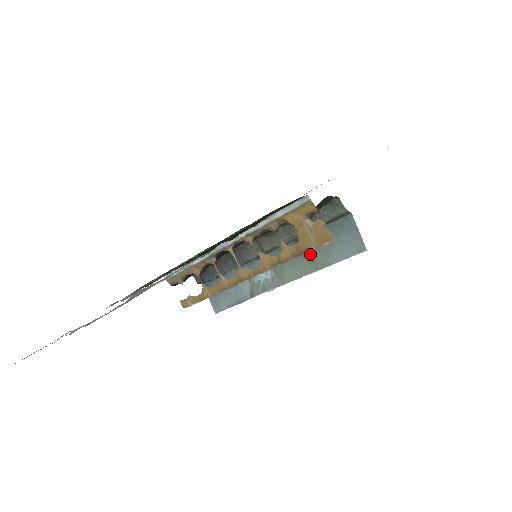
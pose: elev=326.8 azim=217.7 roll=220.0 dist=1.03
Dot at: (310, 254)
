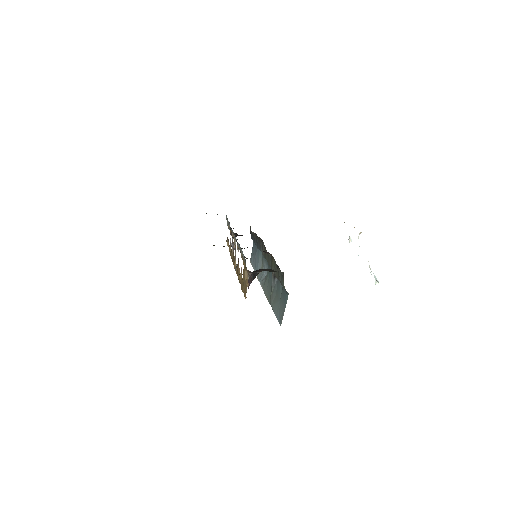
Dot at: (272, 290)
